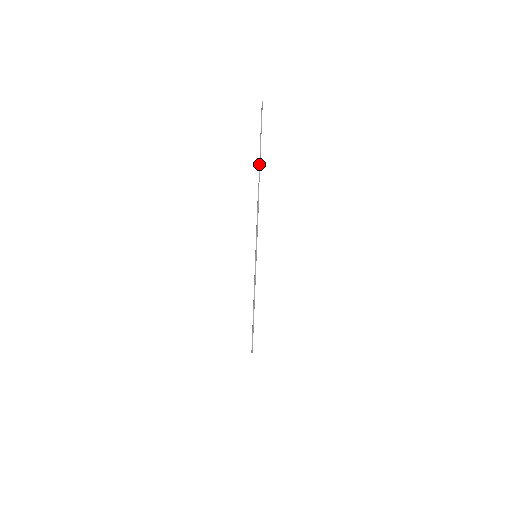
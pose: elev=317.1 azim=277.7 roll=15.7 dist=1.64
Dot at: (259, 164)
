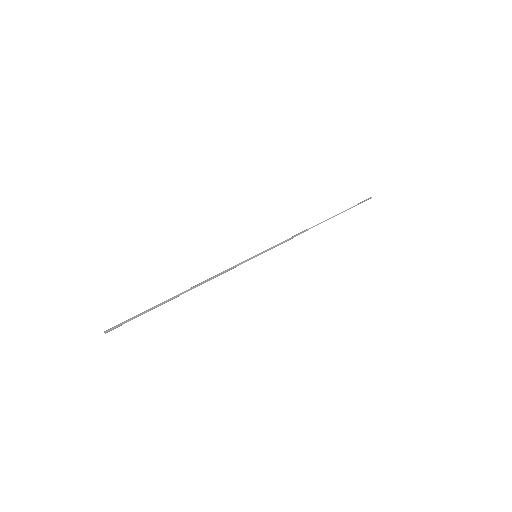
Dot at: (334, 216)
